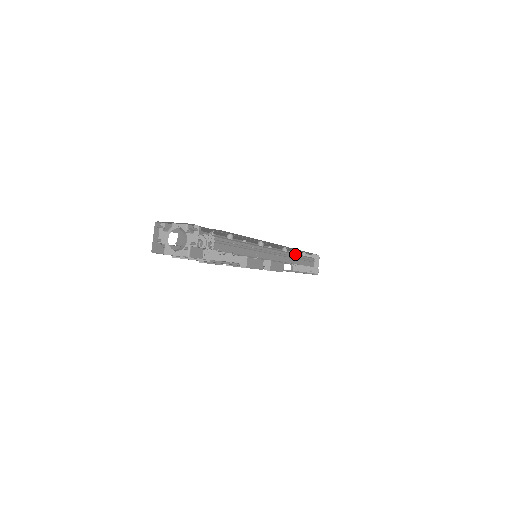
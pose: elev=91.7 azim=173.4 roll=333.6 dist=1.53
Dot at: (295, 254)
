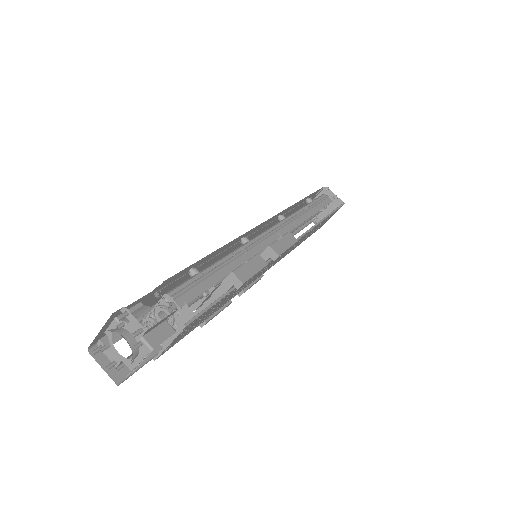
Dot at: (297, 211)
